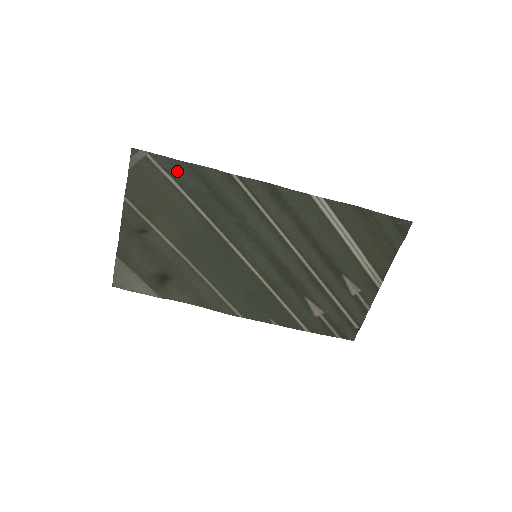
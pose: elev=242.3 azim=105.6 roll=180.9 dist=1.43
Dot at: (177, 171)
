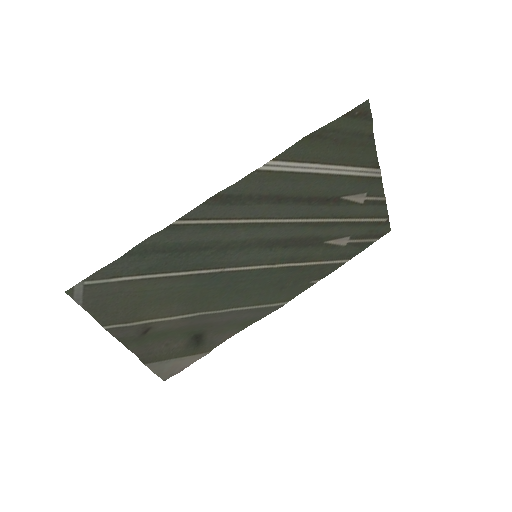
Dot at: (123, 268)
